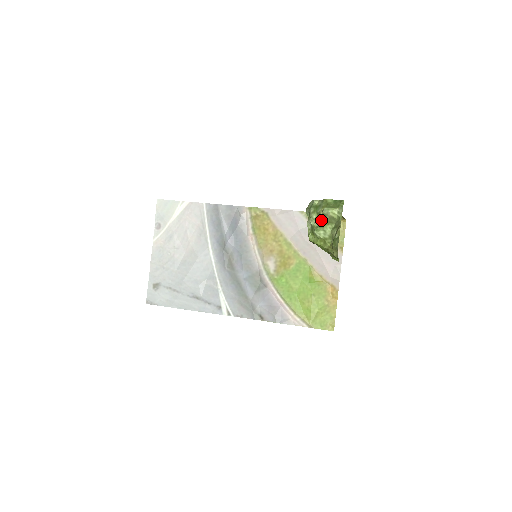
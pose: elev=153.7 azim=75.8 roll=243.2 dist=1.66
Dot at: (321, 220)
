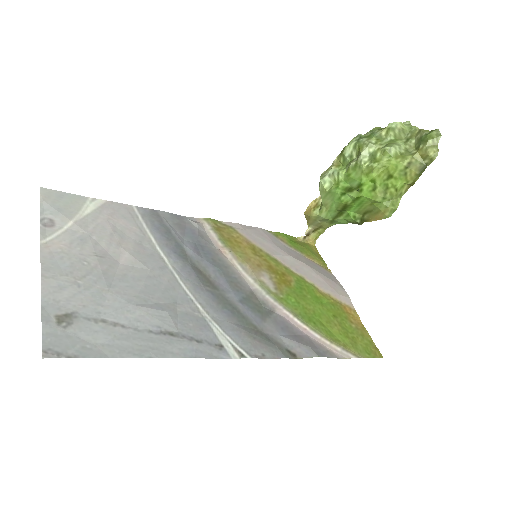
Dot at: (385, 140)
